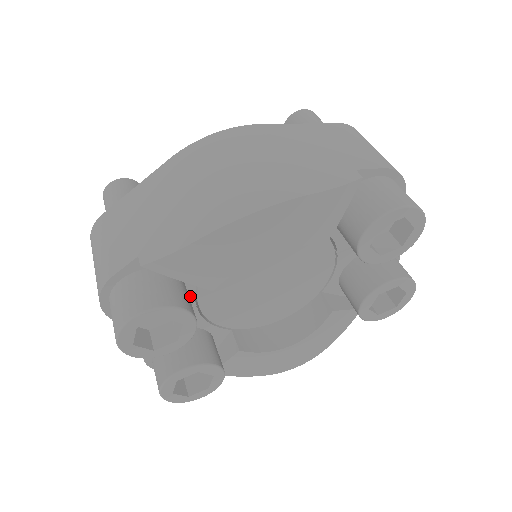
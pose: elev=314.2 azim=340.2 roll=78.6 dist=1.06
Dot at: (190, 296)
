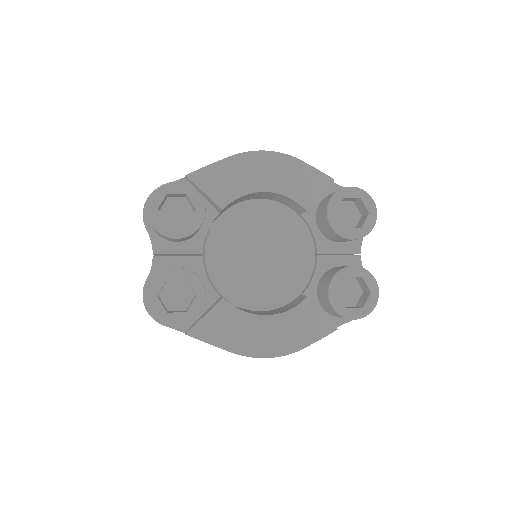
Dot at: (202, 234)
